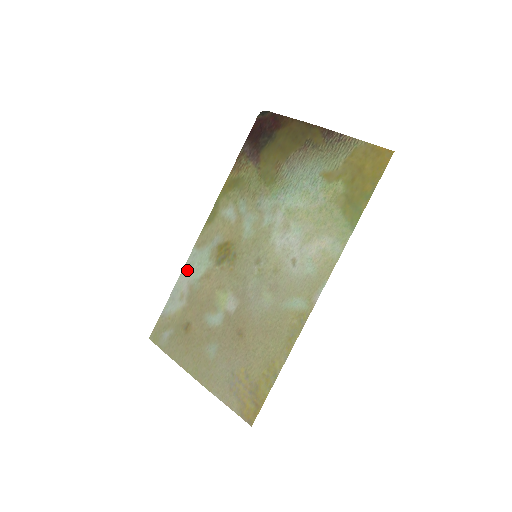
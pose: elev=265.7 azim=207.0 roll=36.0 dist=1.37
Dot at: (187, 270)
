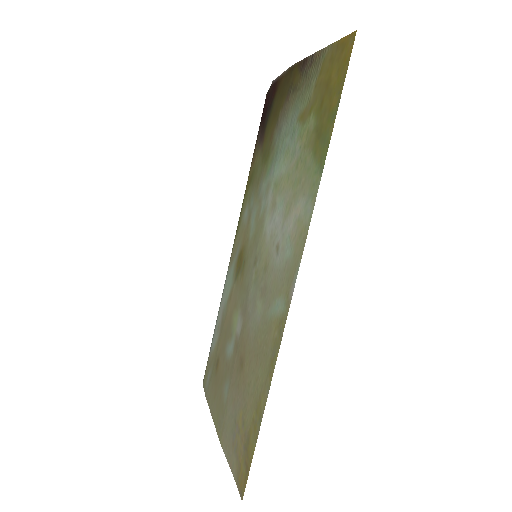
Dot at: (223, 295)
